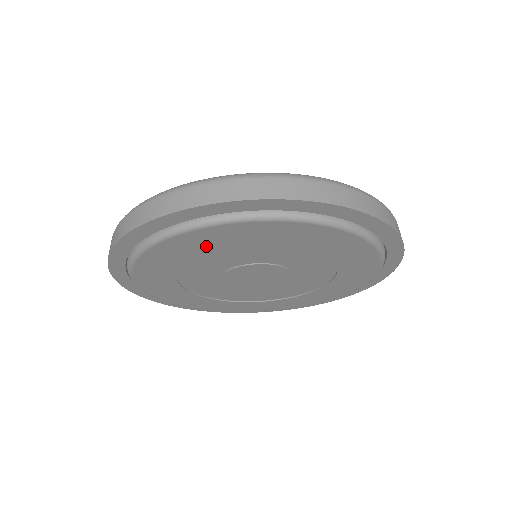
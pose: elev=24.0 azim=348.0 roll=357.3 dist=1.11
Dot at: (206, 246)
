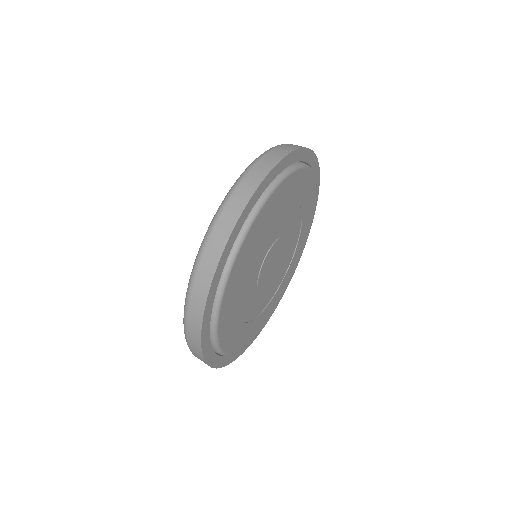
Dot at: (255, 241)
